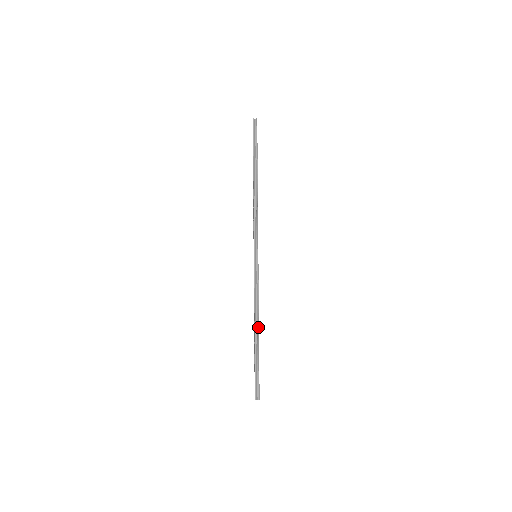
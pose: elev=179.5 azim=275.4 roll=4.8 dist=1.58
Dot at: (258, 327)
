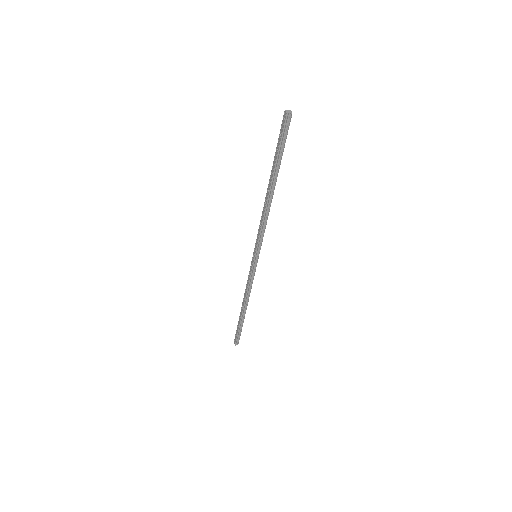
Dot at: occluded
